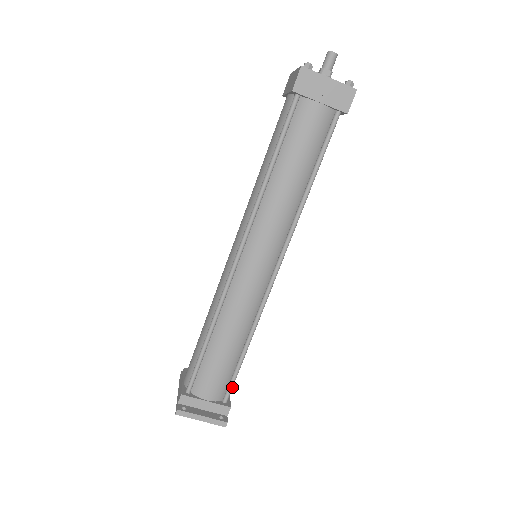
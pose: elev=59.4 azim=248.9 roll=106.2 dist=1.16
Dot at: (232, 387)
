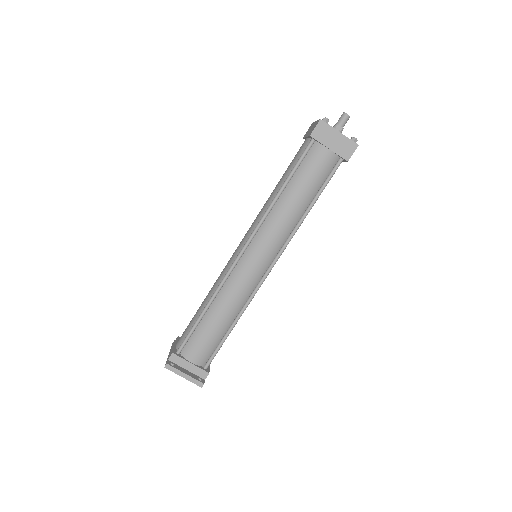
Dot at: occluded
